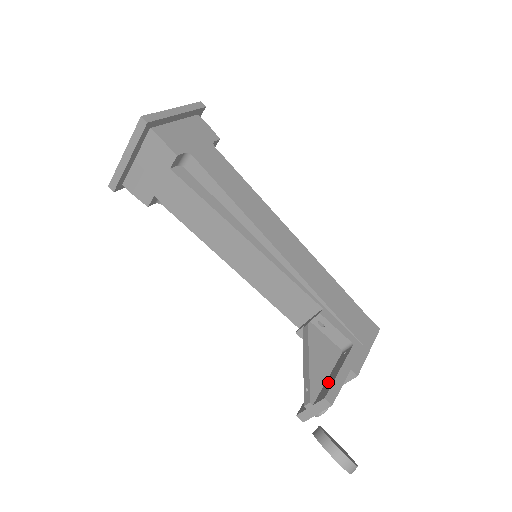
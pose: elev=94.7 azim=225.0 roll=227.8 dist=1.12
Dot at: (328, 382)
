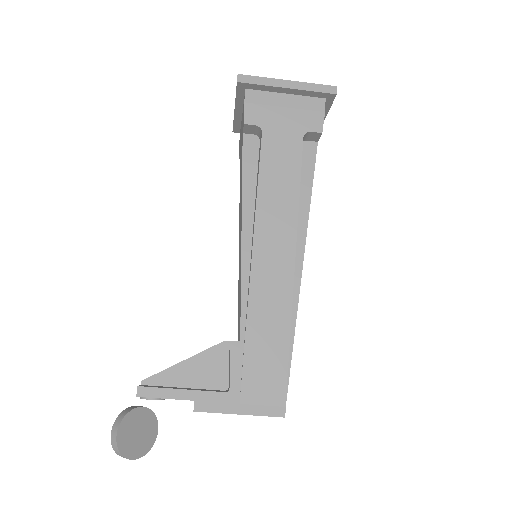
Dot at: (170, 387)
